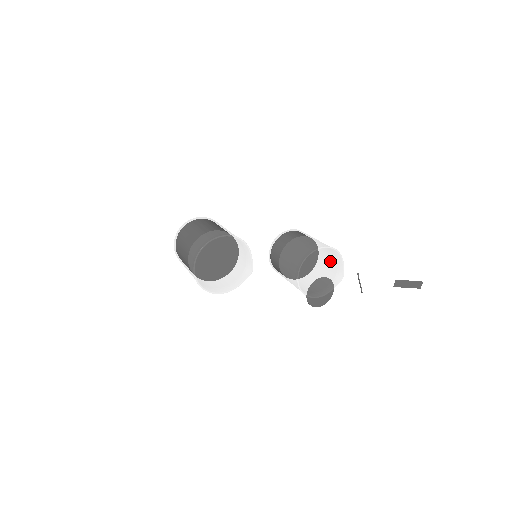
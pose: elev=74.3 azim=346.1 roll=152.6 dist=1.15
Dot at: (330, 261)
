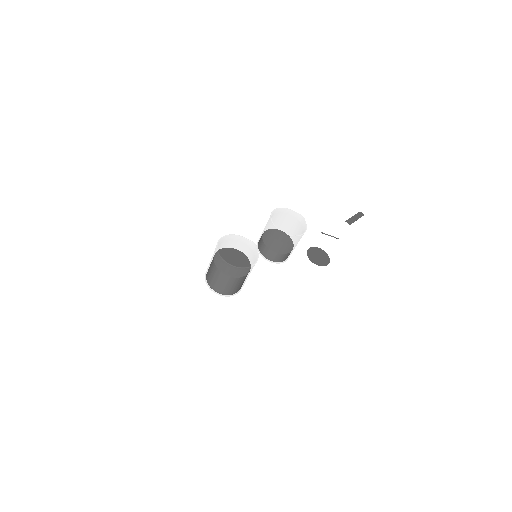
Dot at: (290, 222)
